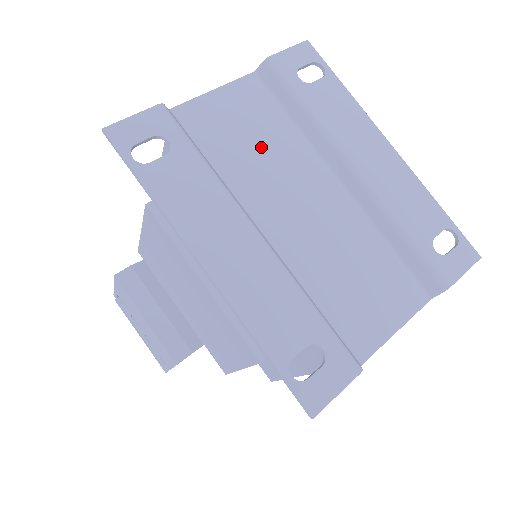
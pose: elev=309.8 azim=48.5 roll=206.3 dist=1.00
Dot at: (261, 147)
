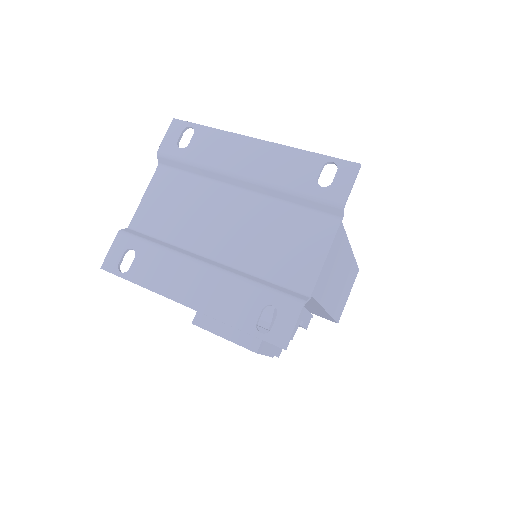
Dot at: (185, 207)
